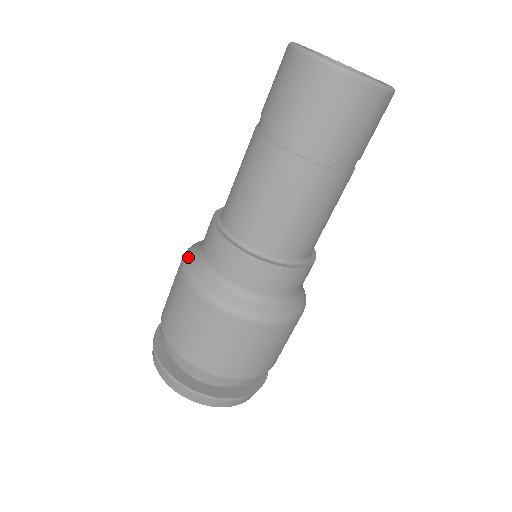
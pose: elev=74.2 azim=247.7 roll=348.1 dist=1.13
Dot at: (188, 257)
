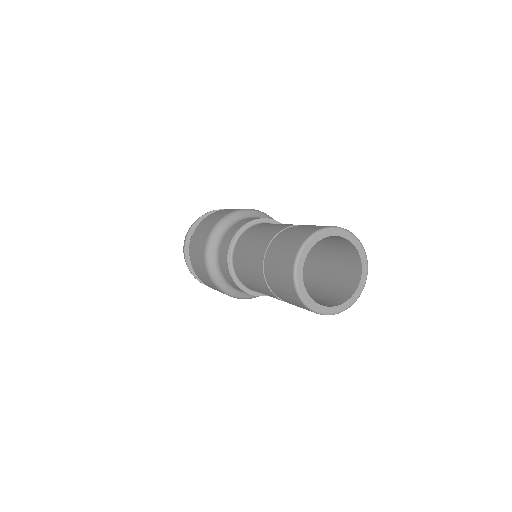
Dot at: (227, 219)
